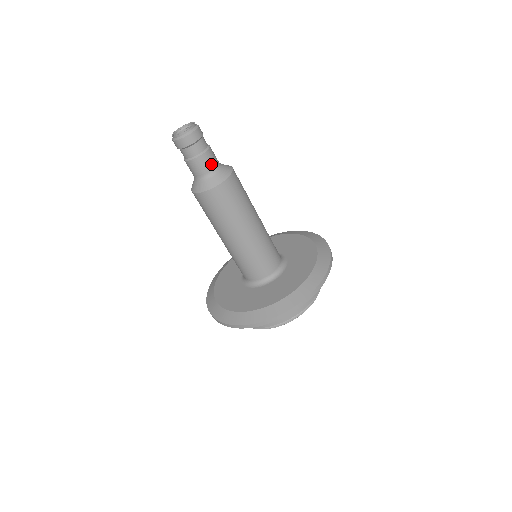
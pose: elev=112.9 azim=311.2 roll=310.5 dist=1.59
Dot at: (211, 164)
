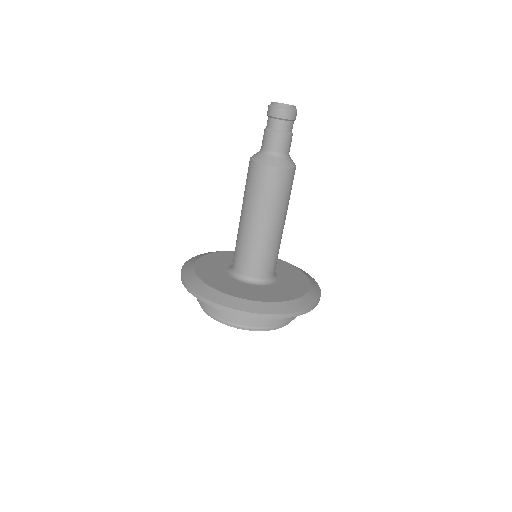
Dot at: (277, 146)
